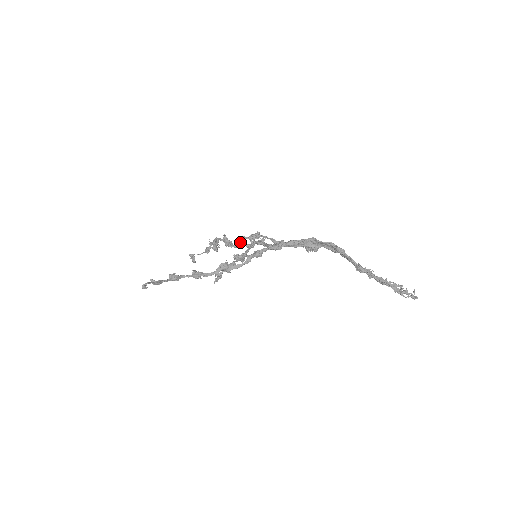
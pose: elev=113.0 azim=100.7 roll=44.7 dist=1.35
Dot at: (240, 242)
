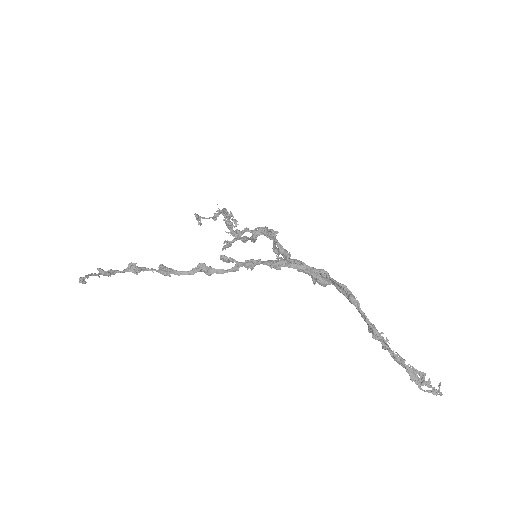
Dot at: (240, 233)
